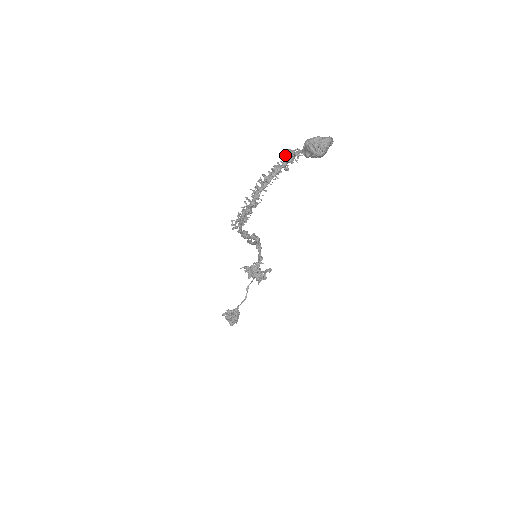
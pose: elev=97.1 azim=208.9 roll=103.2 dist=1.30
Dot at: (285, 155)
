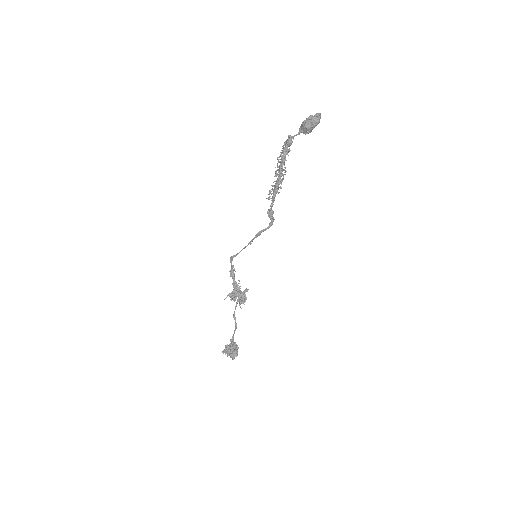
Dot at: (285, 142)
